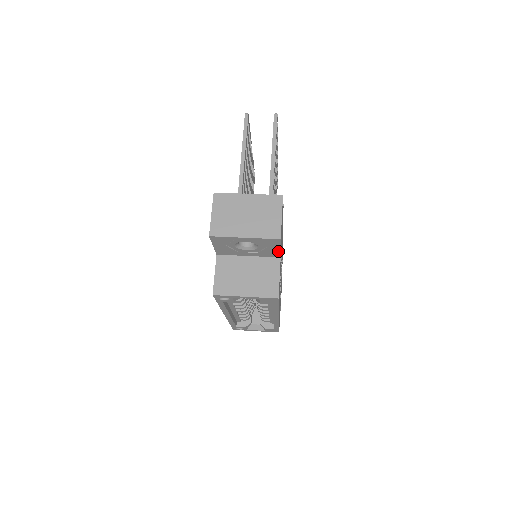
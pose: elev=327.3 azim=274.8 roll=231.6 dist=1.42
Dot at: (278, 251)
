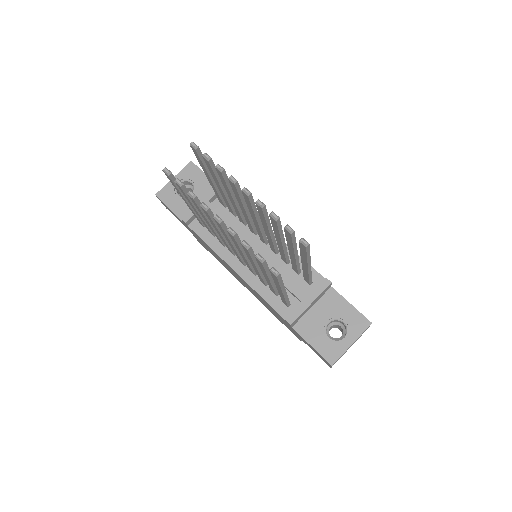
Dot at: occluded
